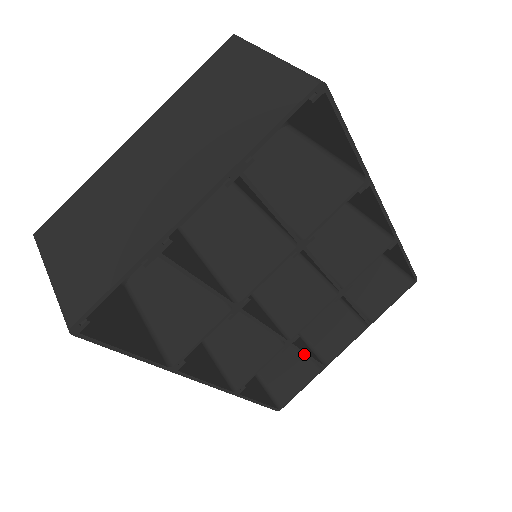
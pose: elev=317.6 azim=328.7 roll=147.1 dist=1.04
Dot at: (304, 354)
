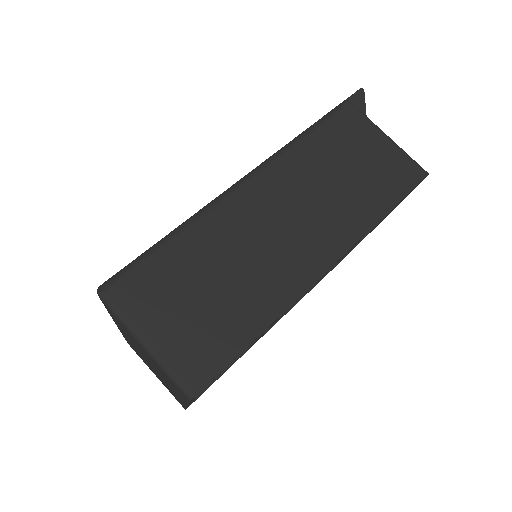
Dot at: (339, 261)
